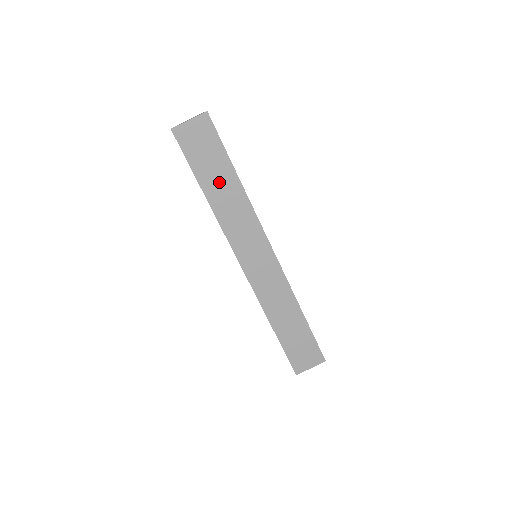
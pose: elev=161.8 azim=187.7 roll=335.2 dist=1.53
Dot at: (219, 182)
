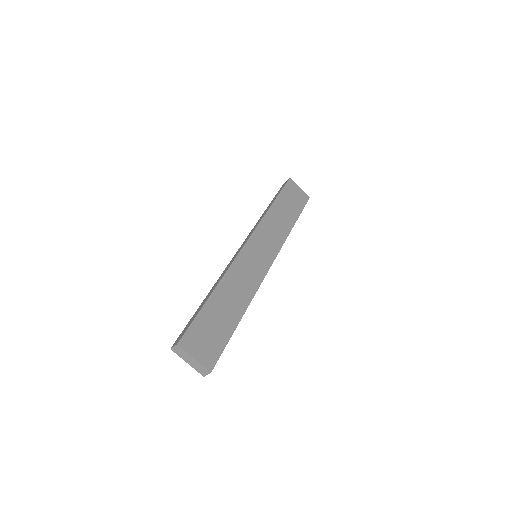
Dot at: (285, 212)
